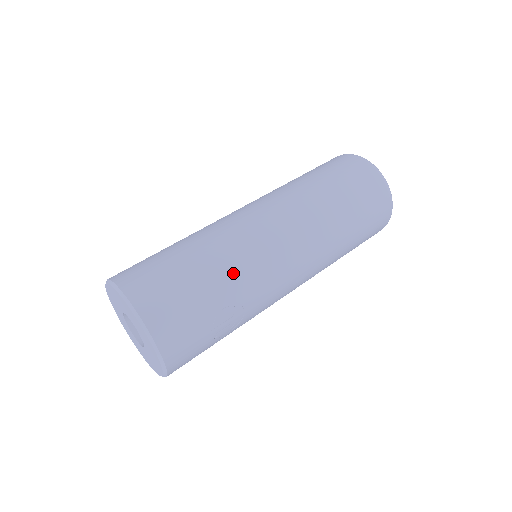
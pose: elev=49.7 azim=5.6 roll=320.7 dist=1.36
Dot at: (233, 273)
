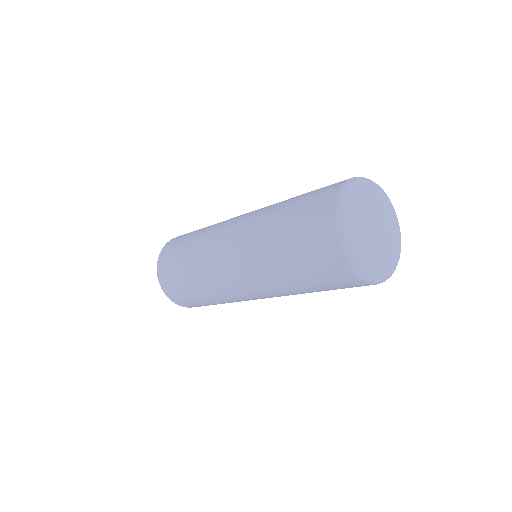
Dot at: (212, 296)
